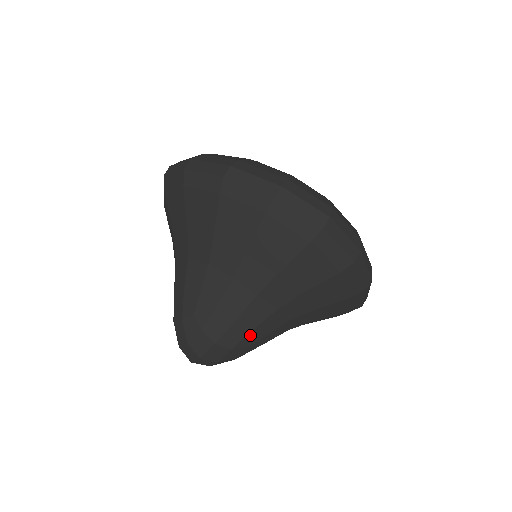
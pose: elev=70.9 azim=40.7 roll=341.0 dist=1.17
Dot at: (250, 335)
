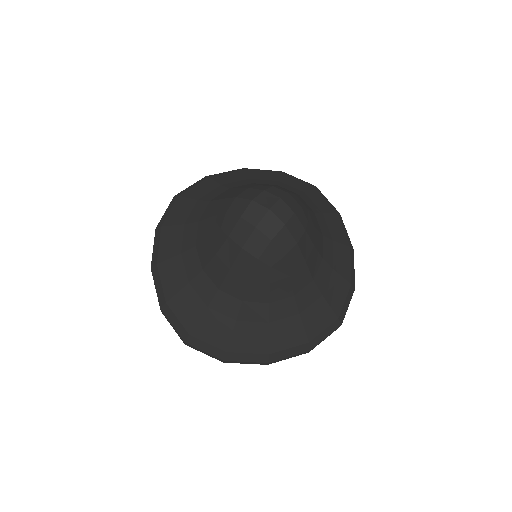
Dot at: (307, 212)
